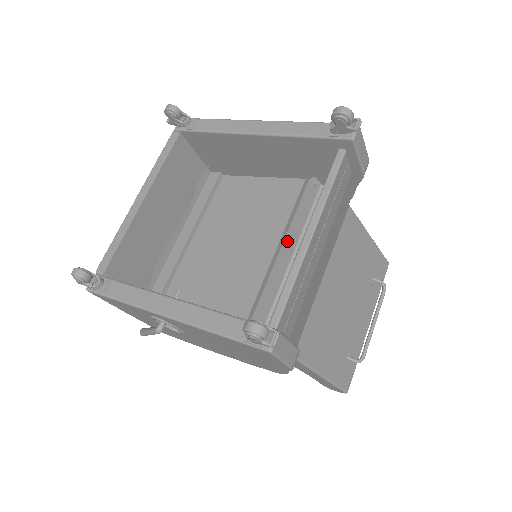
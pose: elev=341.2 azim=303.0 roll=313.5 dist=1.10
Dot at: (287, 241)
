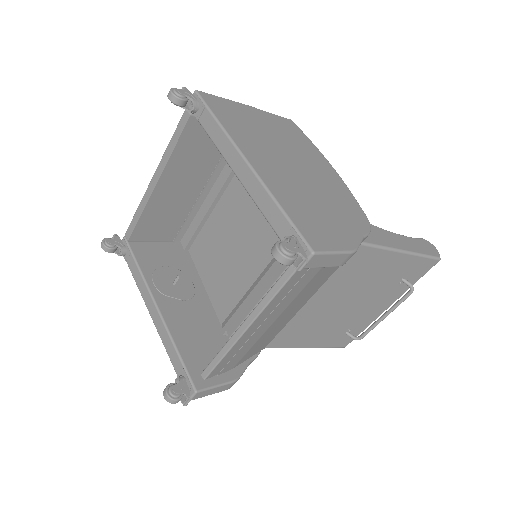
Dot at: (267, 276)
